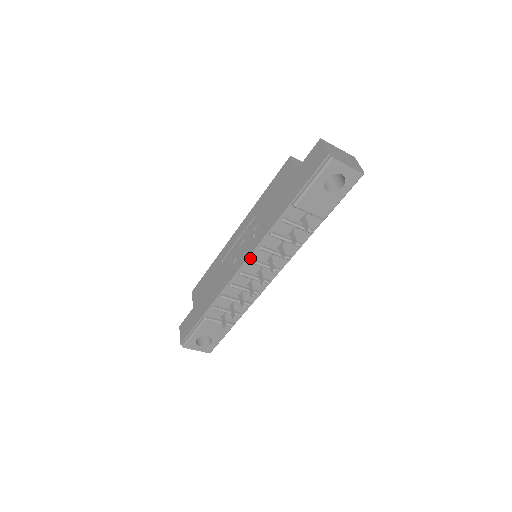
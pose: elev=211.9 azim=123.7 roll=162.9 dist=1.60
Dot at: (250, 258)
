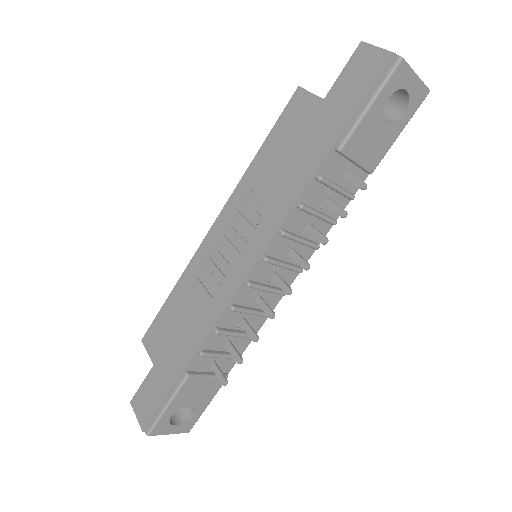
Dot at: (264, 255)
